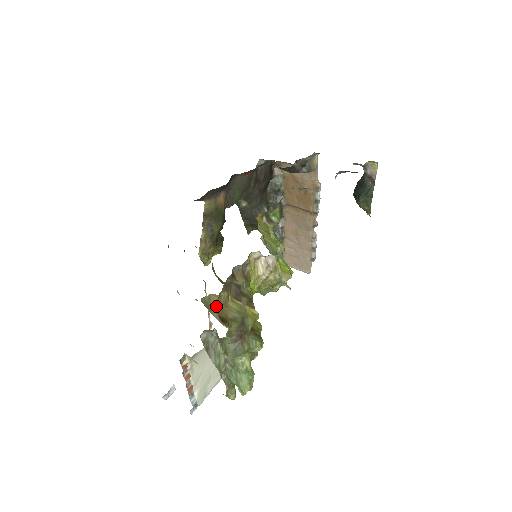
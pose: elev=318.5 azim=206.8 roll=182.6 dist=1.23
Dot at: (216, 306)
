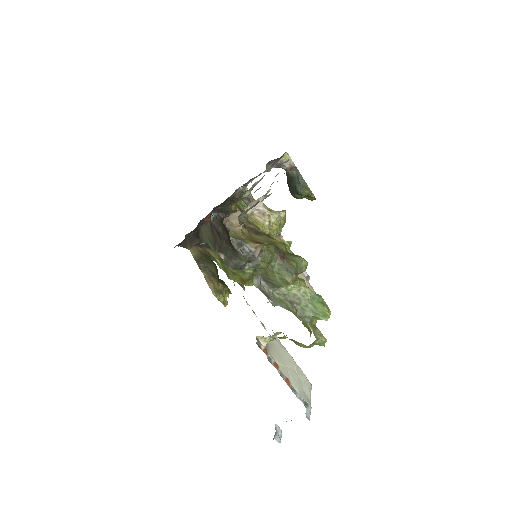
Dot at: (245, 238)
